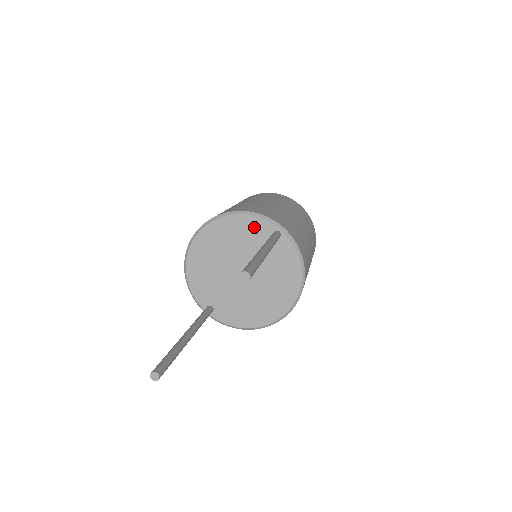
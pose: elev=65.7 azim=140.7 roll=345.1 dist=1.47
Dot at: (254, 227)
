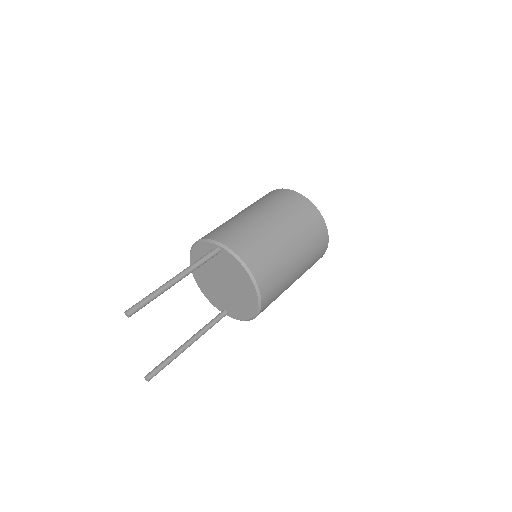
Dot at: (207, 249)
